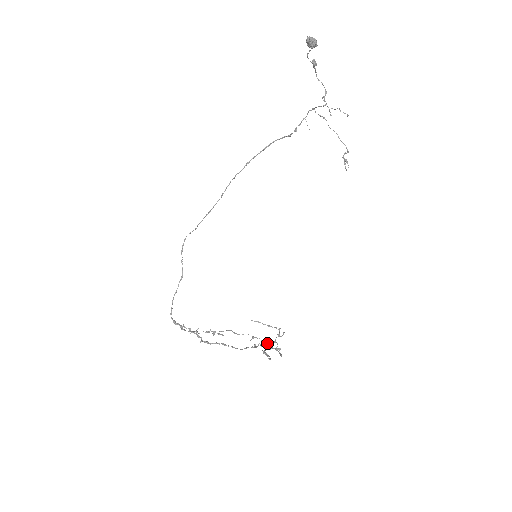
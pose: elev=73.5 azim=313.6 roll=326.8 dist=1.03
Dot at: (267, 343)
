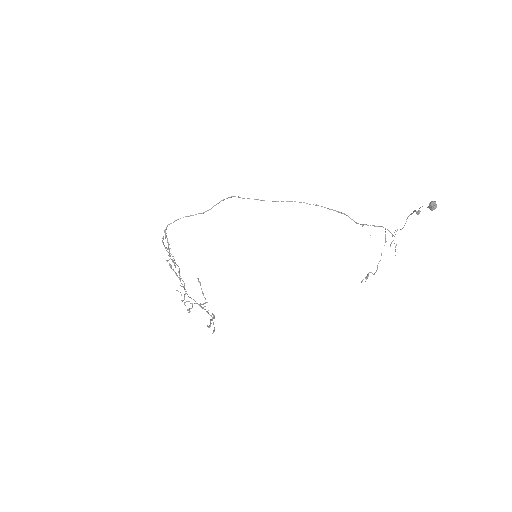
Dot at: occluded
